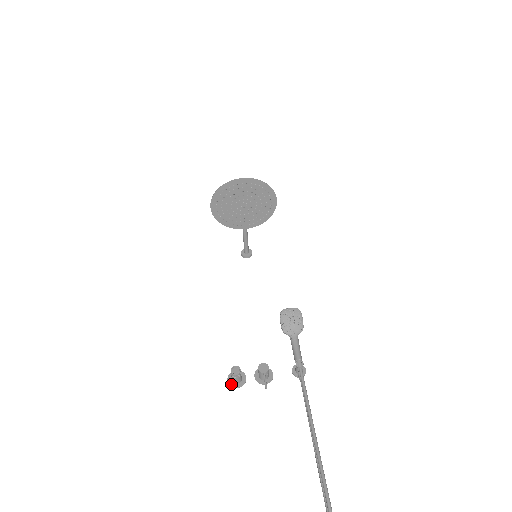
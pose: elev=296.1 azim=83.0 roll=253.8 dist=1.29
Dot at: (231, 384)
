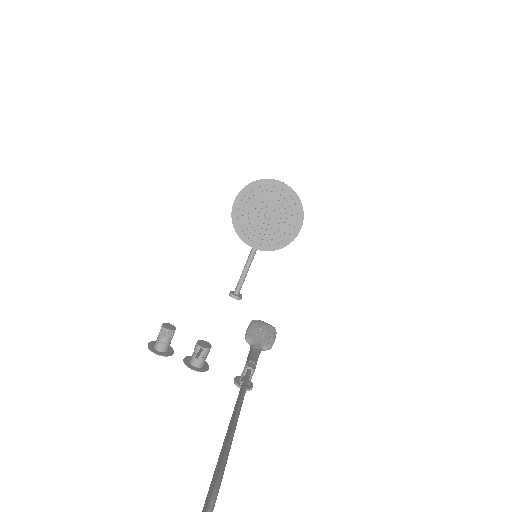
Dot at: (151, 347)
